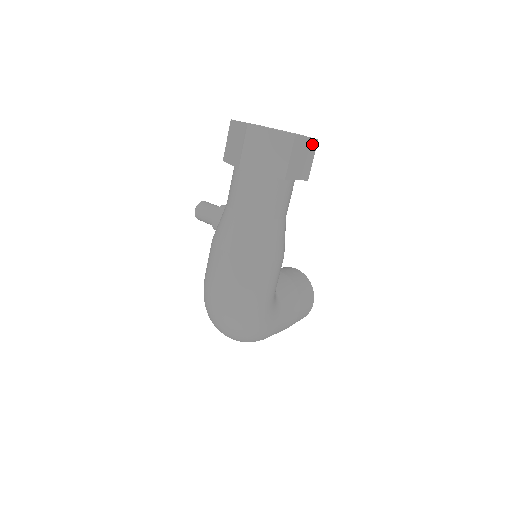
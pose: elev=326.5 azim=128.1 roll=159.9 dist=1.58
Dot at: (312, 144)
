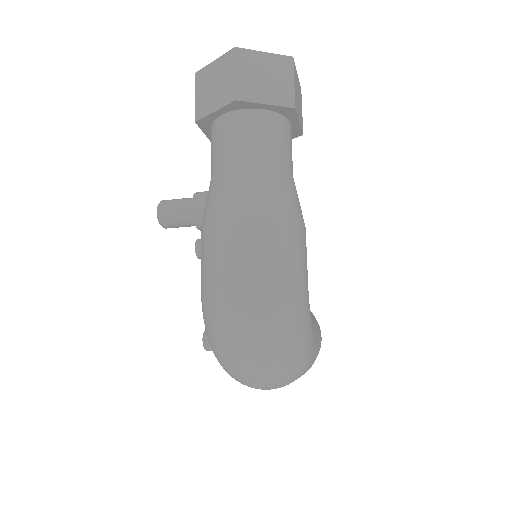
Dot at: (299, 89)
